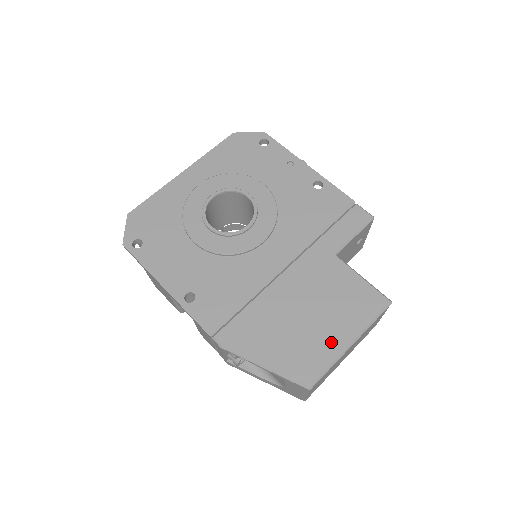
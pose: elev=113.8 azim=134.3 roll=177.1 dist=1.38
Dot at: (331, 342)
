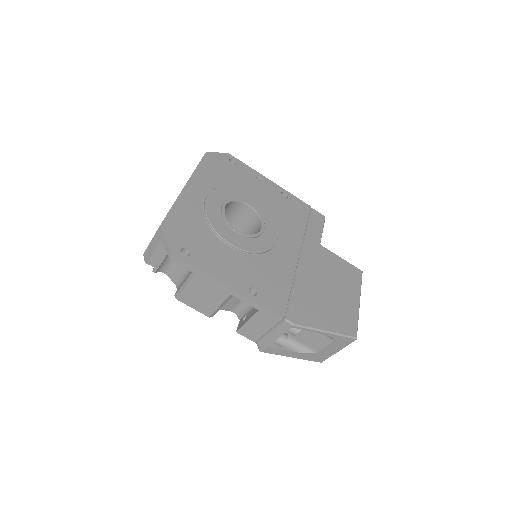
Dot at: (350, 304)
